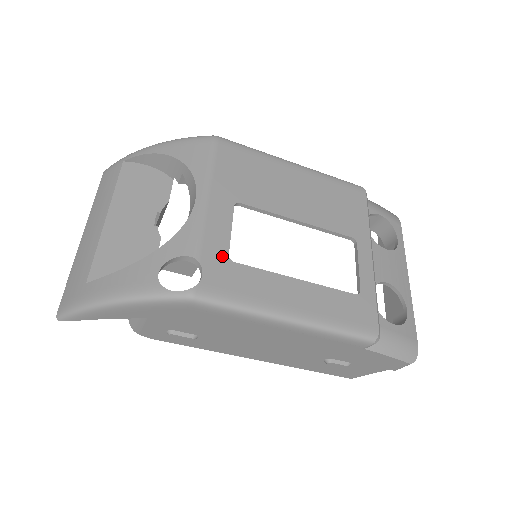
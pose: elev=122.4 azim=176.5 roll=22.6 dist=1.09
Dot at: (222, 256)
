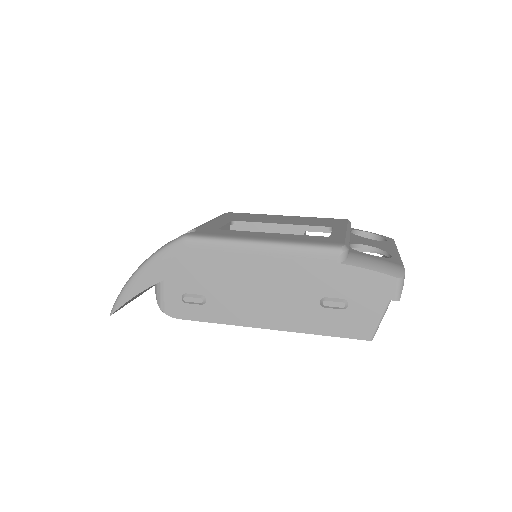
Dot at: (214, 229)
